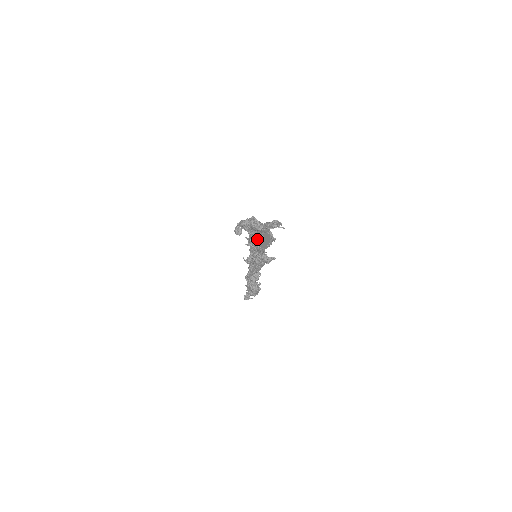
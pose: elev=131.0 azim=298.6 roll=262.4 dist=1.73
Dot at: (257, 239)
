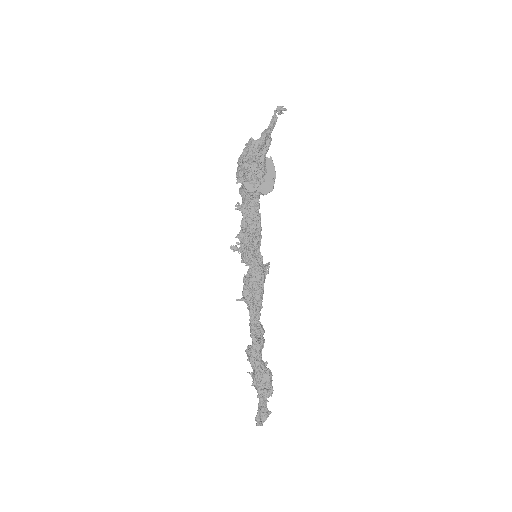
Dot at: (262, 174)
